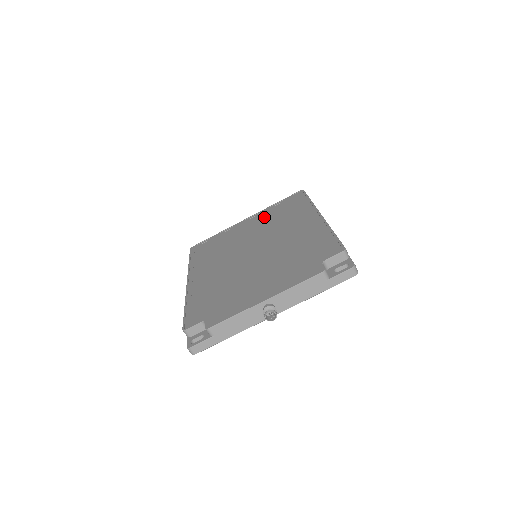
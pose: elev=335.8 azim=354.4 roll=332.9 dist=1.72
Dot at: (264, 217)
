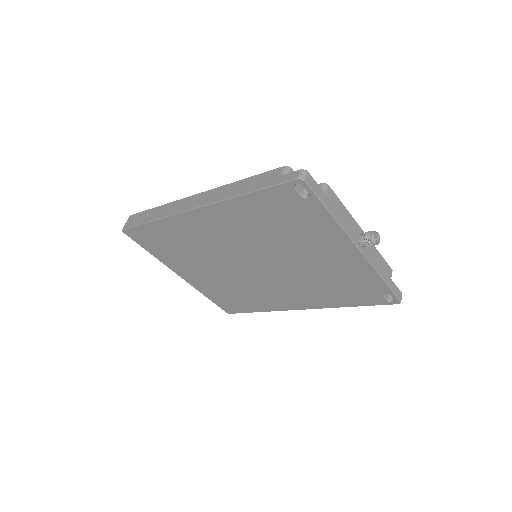
Dot at: occluded
